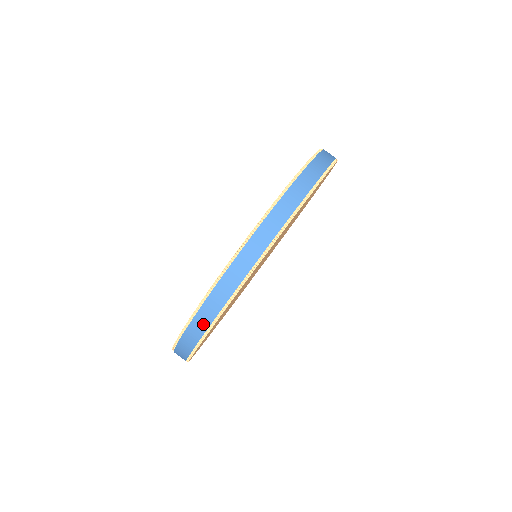
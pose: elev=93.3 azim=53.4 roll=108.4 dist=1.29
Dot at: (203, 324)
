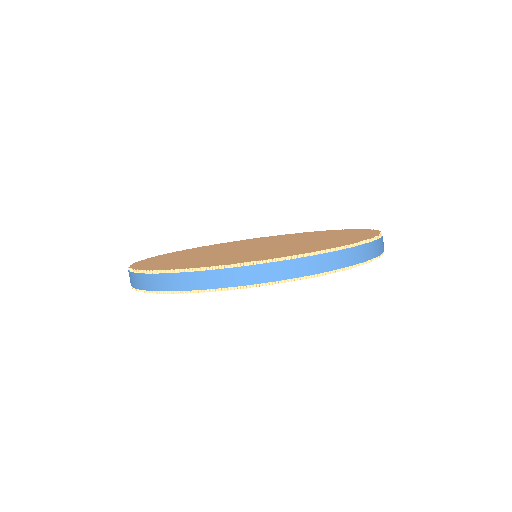
Dot at: (159, 285)
